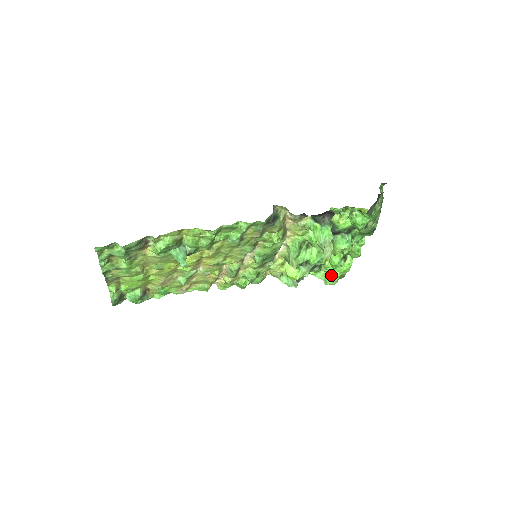
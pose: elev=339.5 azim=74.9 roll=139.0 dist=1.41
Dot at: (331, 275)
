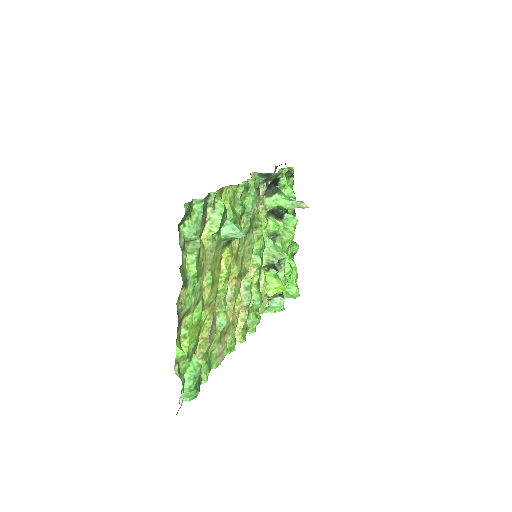
Dot at: (292, 286)
